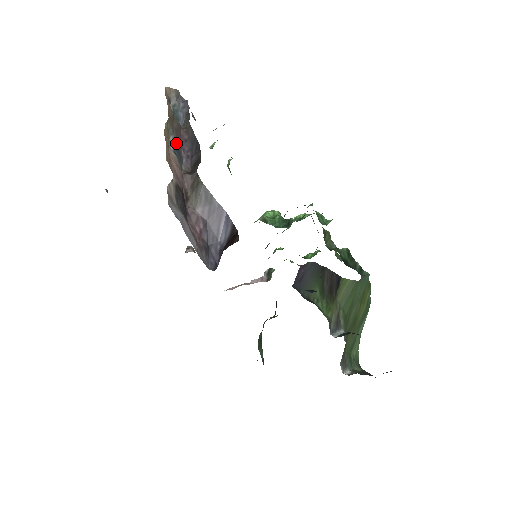
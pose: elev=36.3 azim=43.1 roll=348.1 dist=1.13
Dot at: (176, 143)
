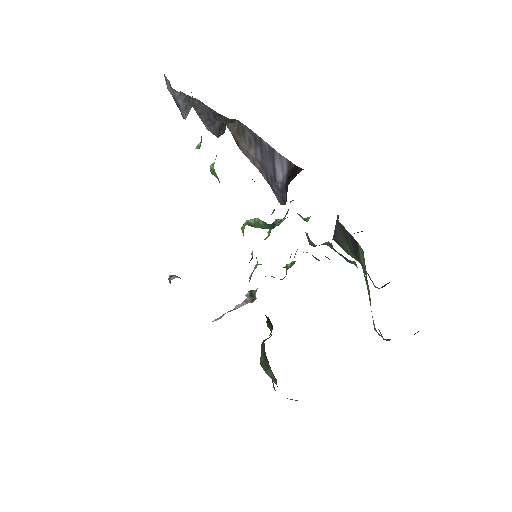
Dot at: occluded
